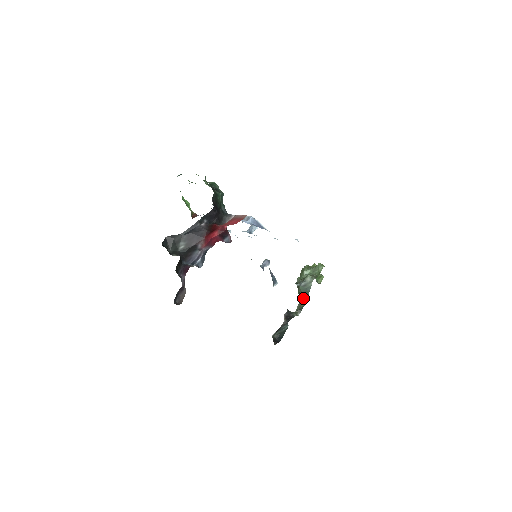
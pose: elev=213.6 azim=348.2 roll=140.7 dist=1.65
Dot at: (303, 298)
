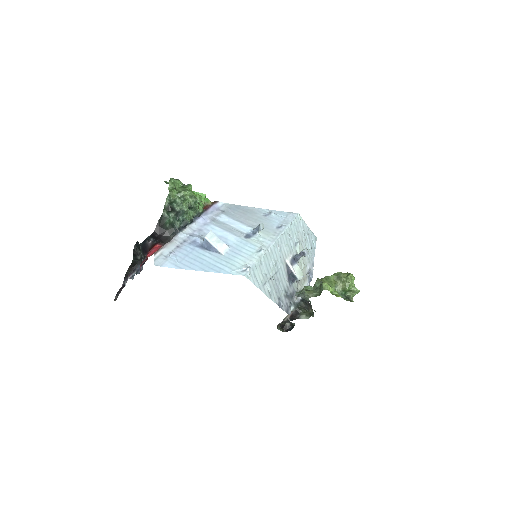
Dot at: occluded
